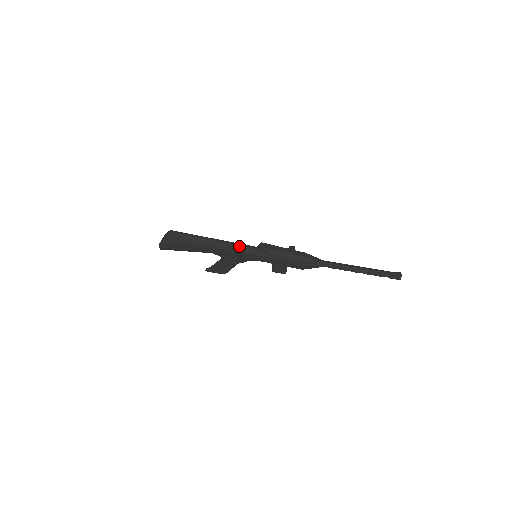
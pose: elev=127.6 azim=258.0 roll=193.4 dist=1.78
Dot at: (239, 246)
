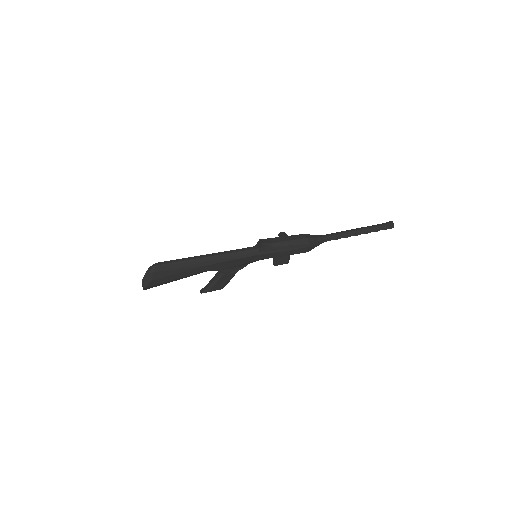
Dot at: (239, 252)
